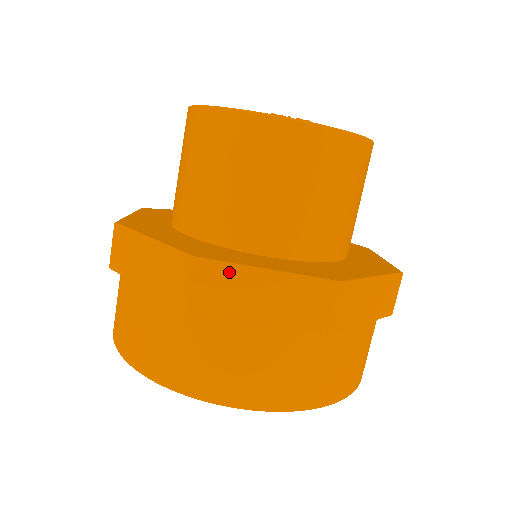
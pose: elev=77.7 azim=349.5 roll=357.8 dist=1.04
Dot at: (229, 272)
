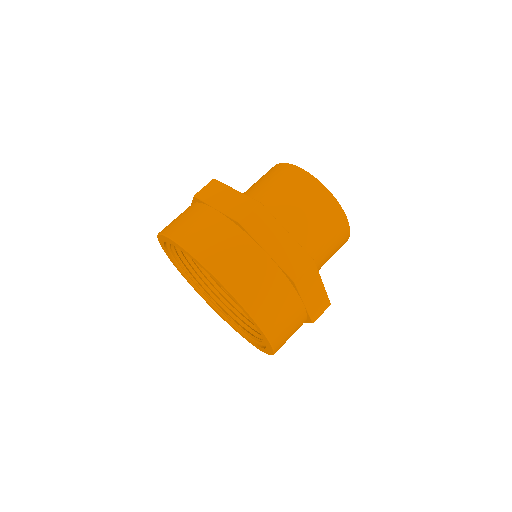
Dot at: (221, 186)
